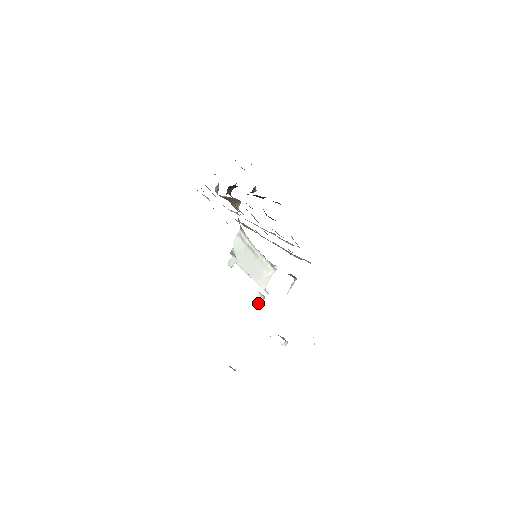
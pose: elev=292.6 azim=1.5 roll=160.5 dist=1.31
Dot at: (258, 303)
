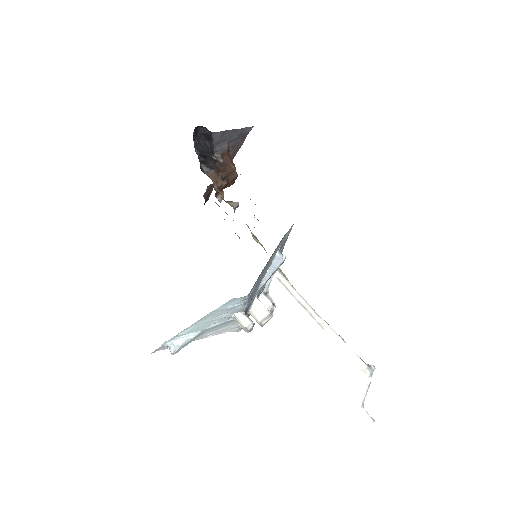
Dot at: (260, 319)
